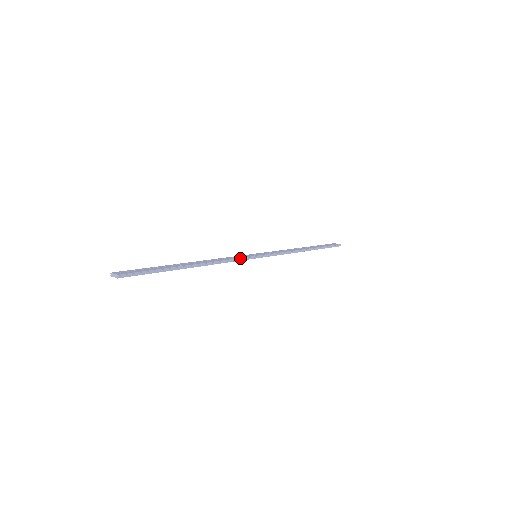
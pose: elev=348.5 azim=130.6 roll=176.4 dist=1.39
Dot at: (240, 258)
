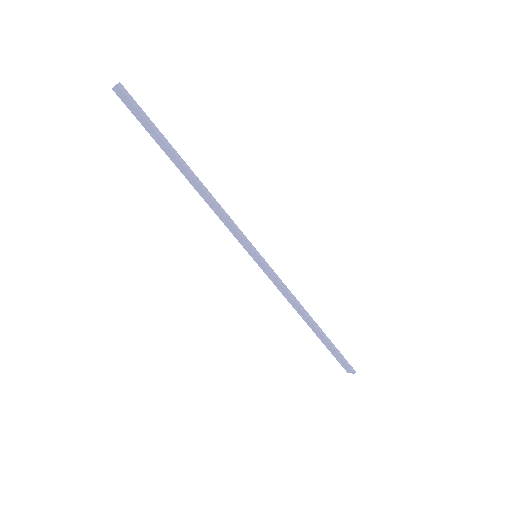
Dot at: (239, 229)
